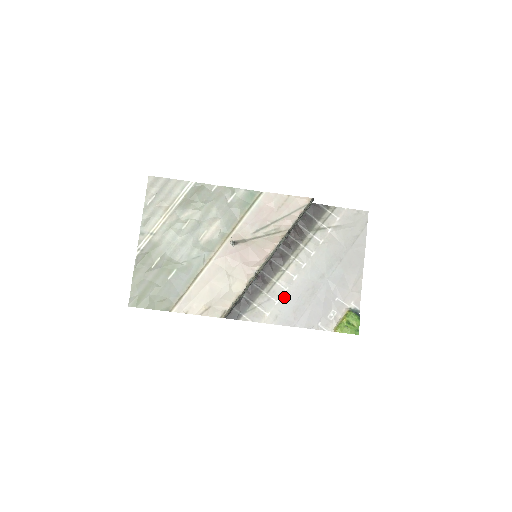
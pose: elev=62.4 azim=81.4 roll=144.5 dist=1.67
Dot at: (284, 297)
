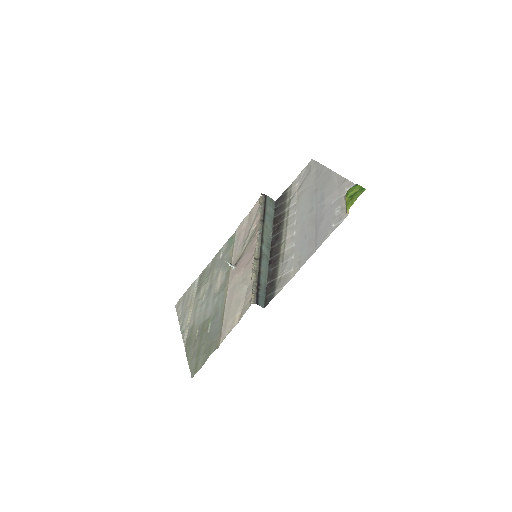
Dot at: (295, 249)
